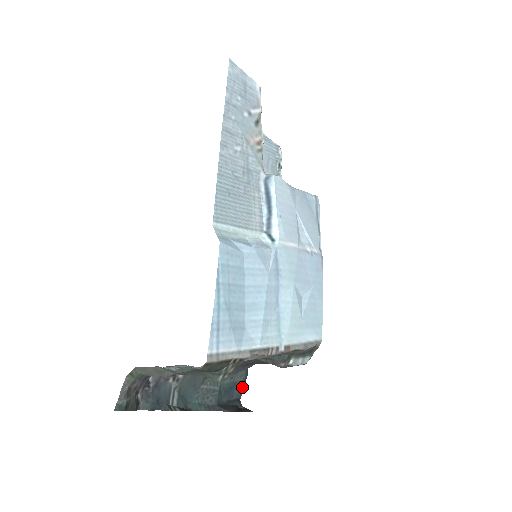
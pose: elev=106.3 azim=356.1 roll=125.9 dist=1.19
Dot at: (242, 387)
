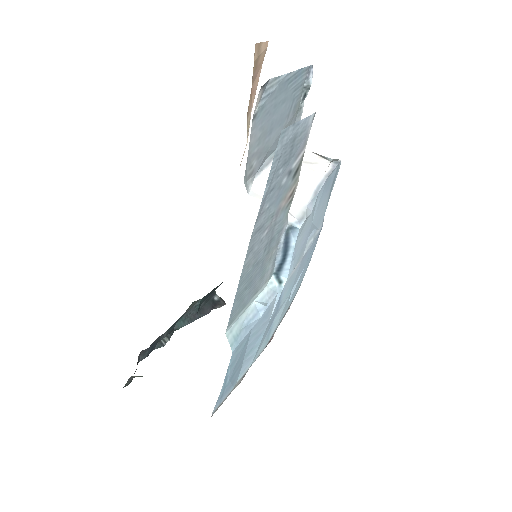
Dot at: occluded
